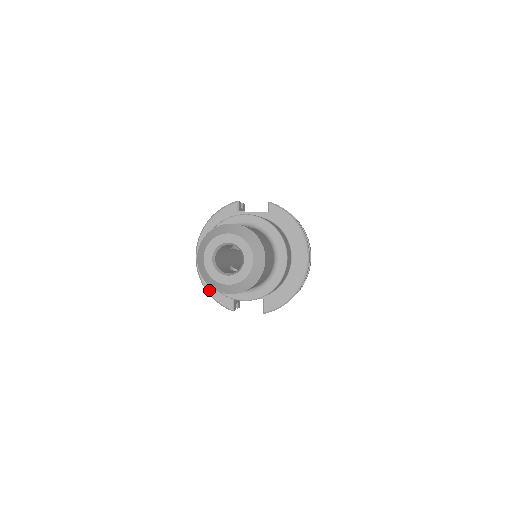
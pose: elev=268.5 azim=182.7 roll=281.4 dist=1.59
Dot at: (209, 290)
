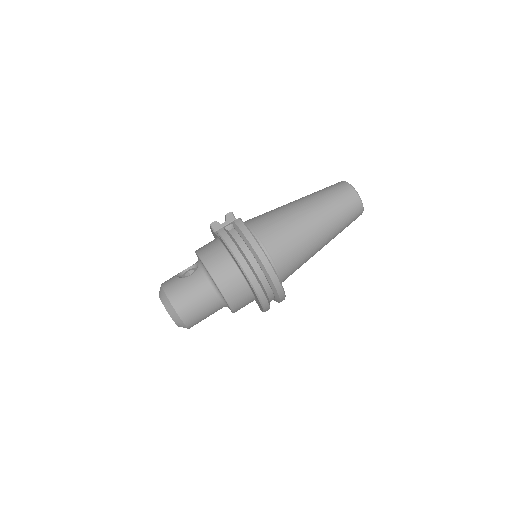
Dot at: occluded
